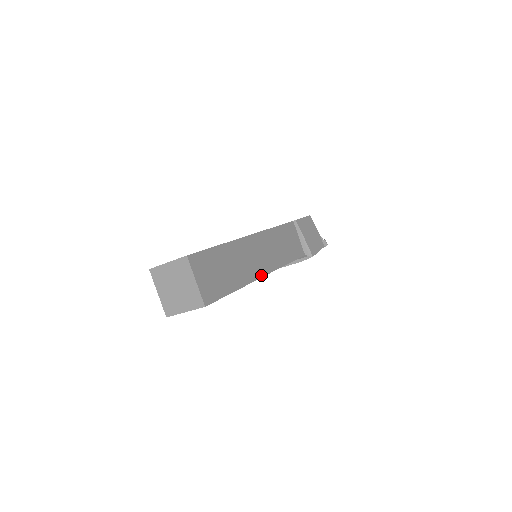
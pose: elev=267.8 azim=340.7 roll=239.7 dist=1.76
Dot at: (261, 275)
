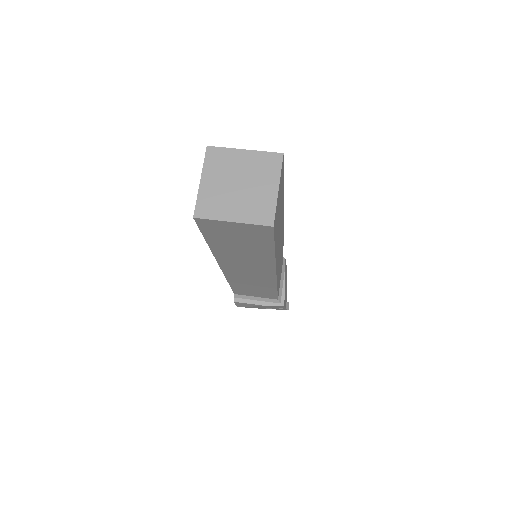
Dot at: (276, 269)
